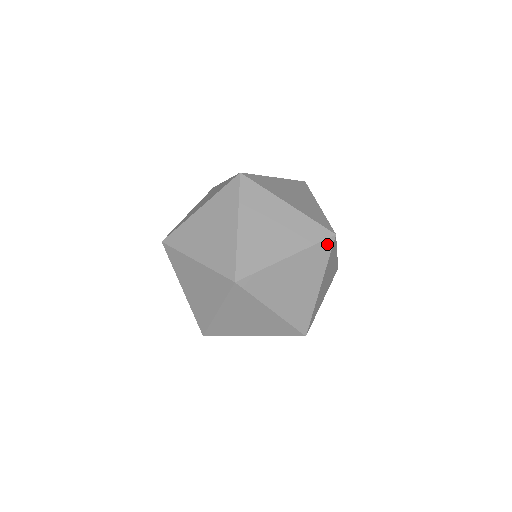
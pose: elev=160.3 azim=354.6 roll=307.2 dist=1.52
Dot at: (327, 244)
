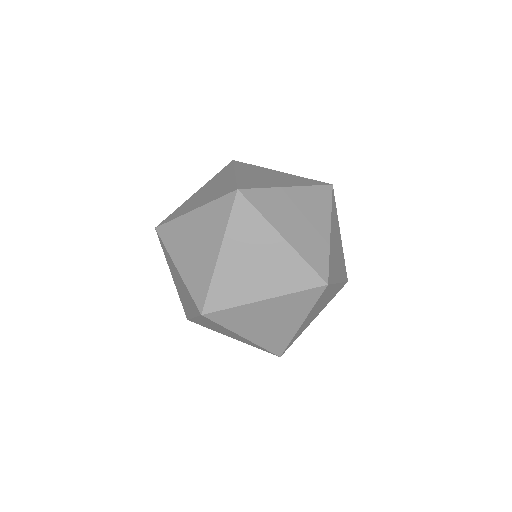
Dot at: (315, 292)
